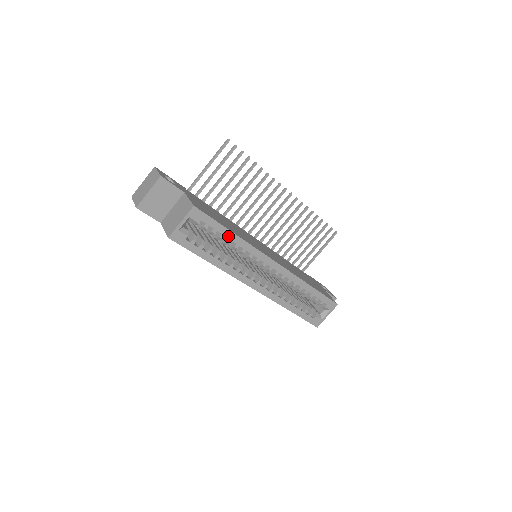
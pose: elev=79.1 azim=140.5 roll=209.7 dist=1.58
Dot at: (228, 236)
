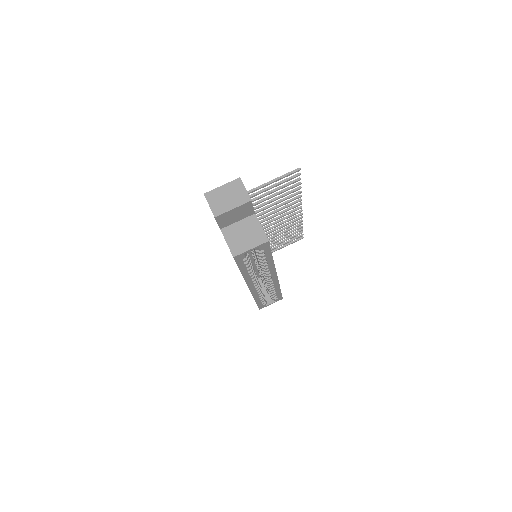
Dot at: (268, 259)
